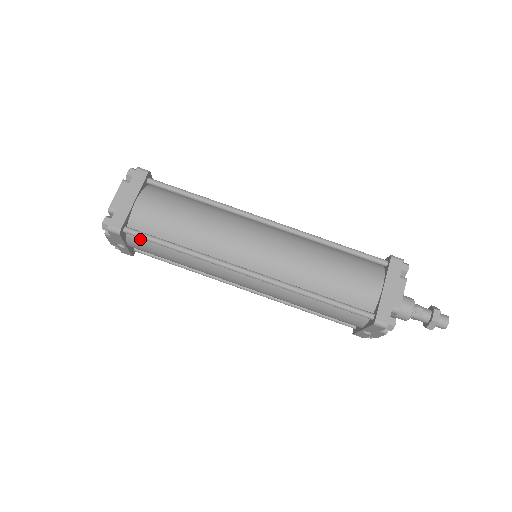
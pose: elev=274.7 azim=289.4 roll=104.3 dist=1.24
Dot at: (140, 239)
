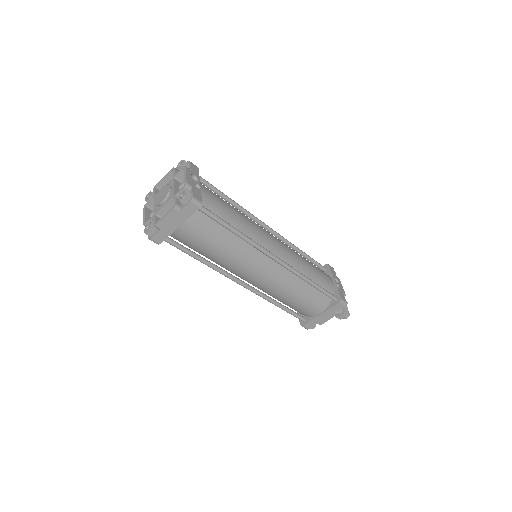
Dot at: occluded
